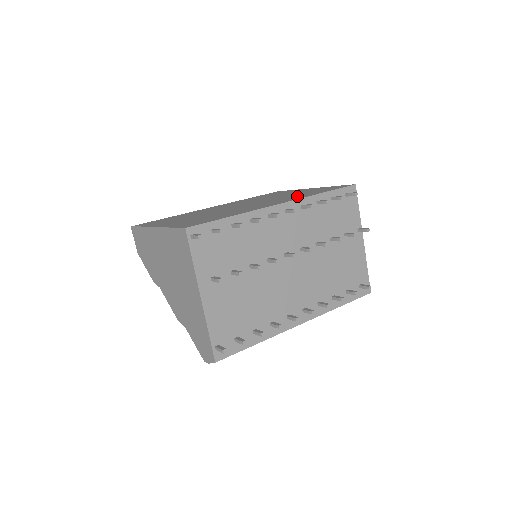
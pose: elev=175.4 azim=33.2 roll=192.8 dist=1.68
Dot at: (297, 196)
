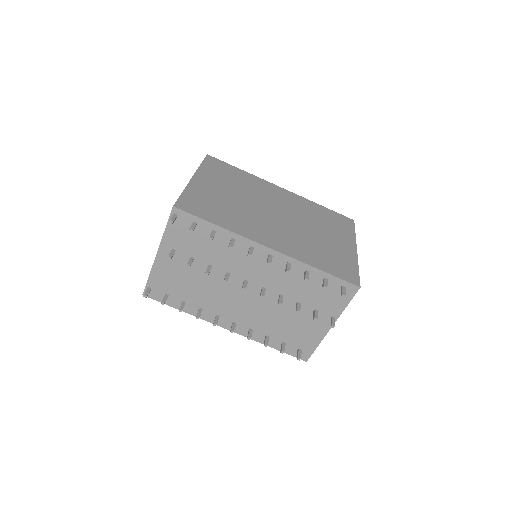
Dot at: (306, 250)
